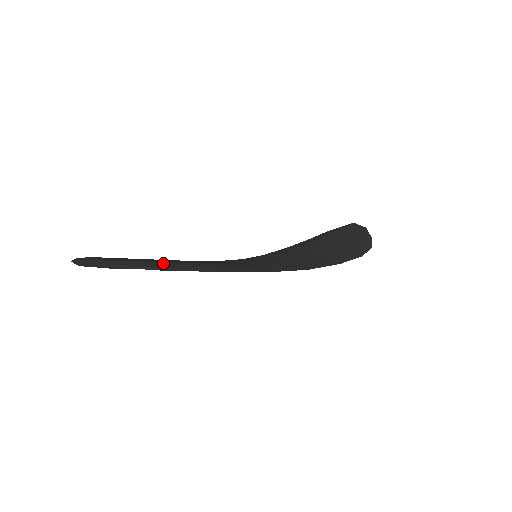
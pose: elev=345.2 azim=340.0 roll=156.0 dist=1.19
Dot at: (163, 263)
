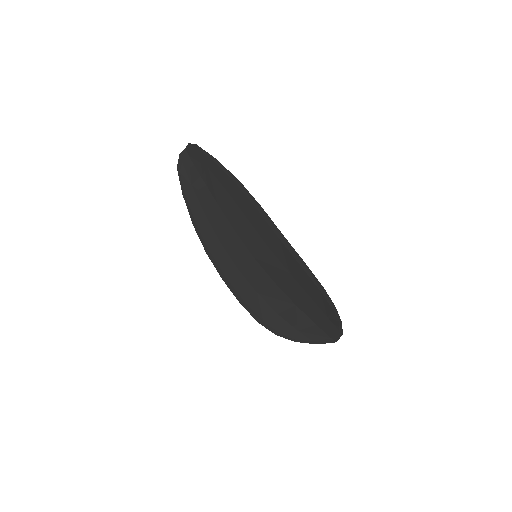
Dot at: (216, 170)
